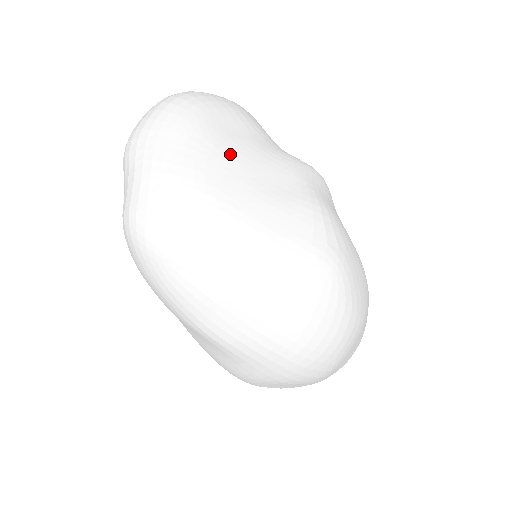
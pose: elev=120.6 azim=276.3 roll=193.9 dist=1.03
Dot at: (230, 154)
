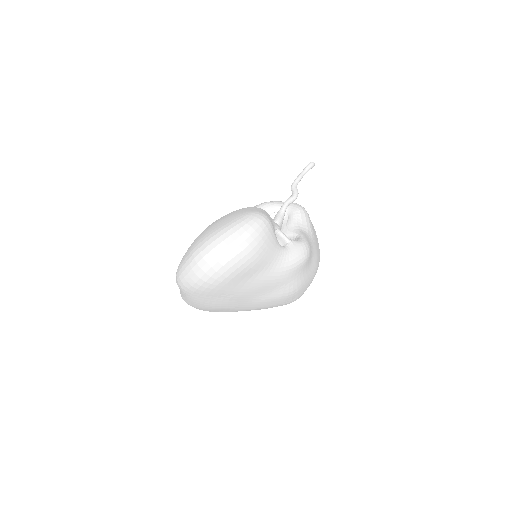
Dot at: (243, 293)
